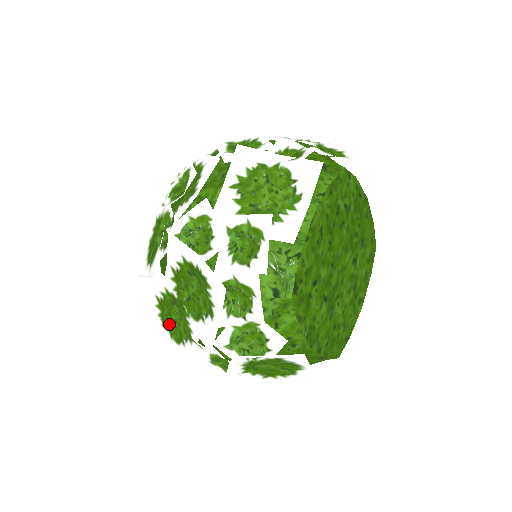
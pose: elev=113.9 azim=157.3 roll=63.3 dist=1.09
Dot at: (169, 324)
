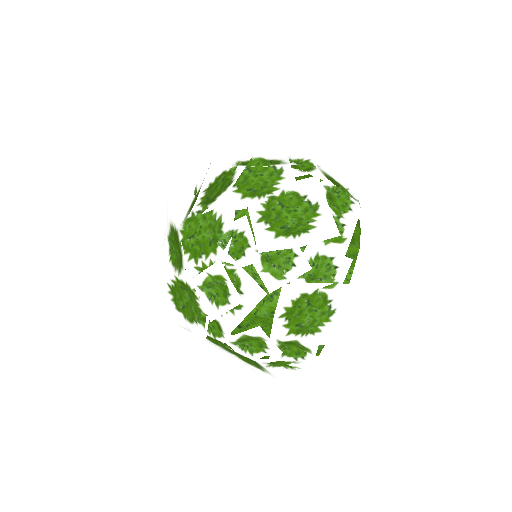
Dot at: occluded
